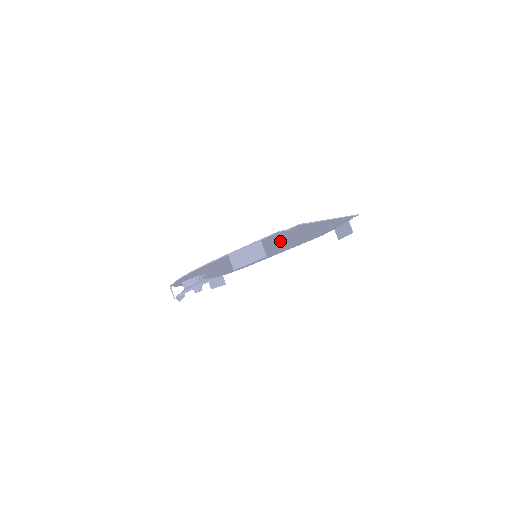
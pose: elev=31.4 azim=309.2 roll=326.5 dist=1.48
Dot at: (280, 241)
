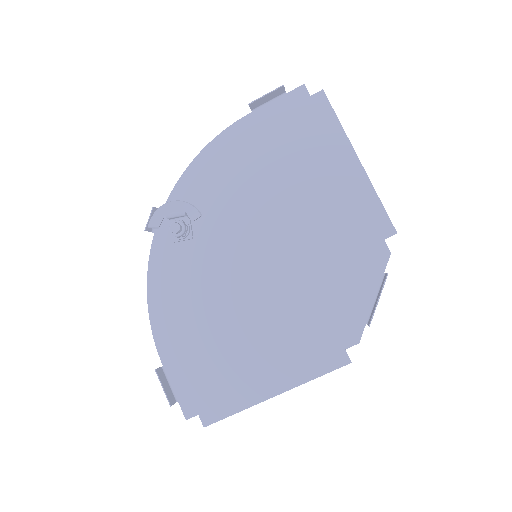
Dot at: (296, 183)
